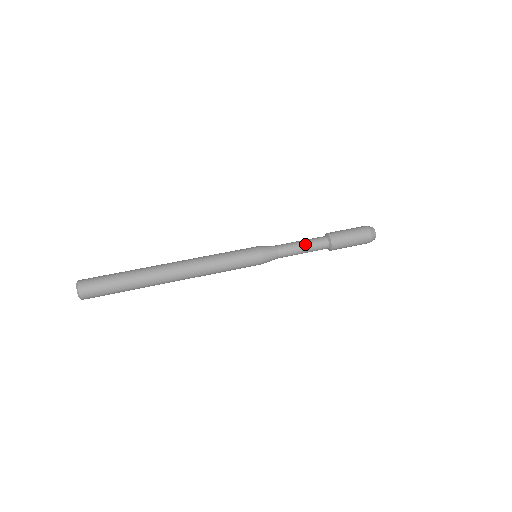
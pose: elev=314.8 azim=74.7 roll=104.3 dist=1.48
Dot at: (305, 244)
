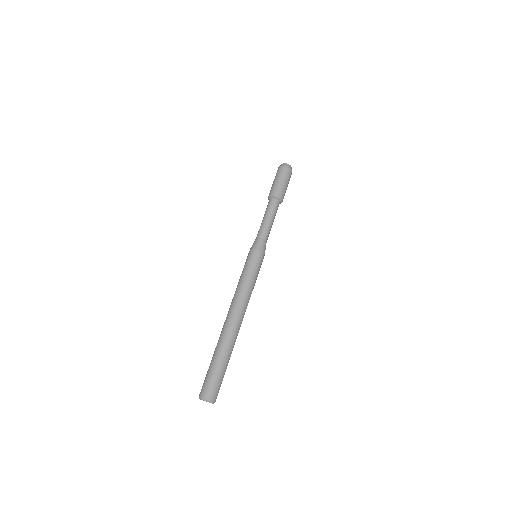
Dot at: (268, 216)
